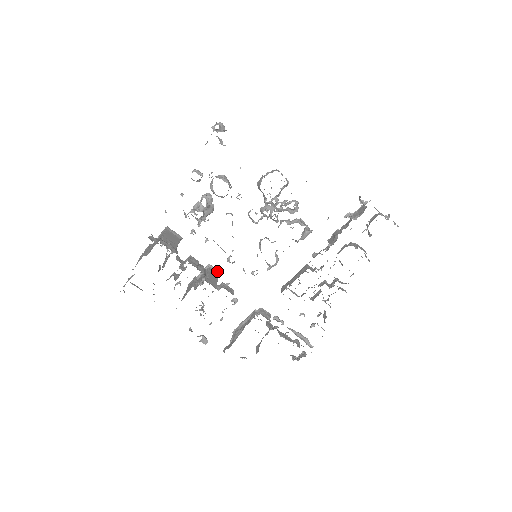
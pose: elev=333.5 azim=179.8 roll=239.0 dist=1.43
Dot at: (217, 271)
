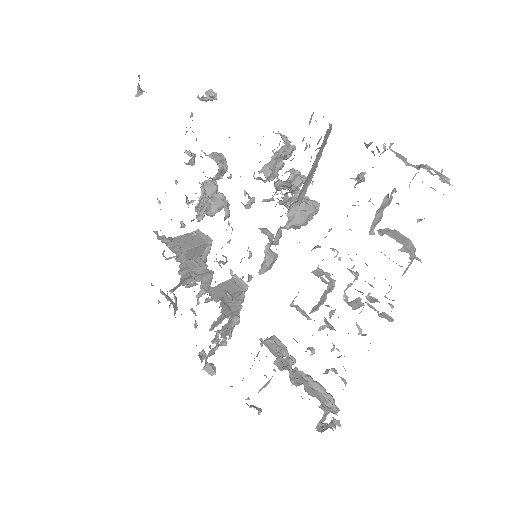
Dot at: (243, 283)
